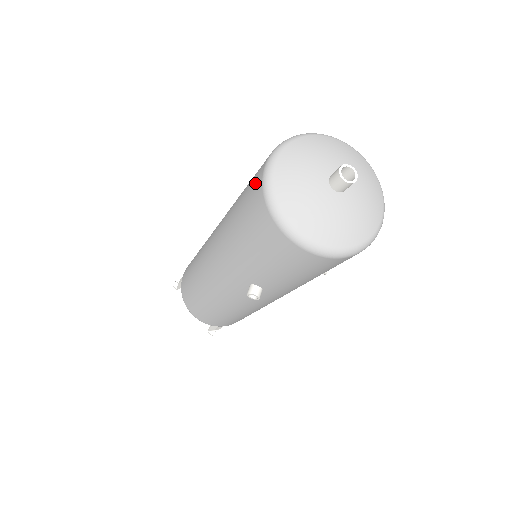
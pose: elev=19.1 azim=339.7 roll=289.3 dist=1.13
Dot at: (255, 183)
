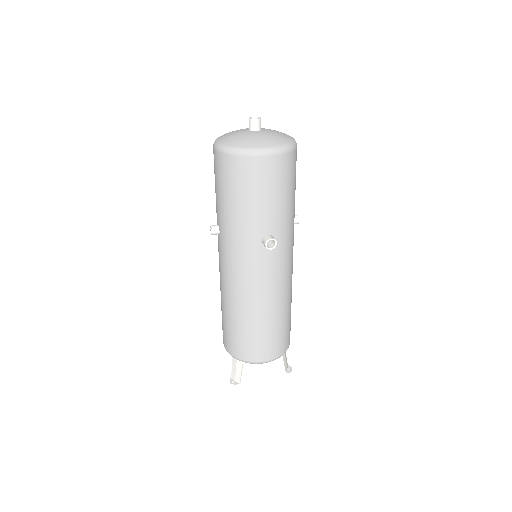
Dot at: occluded
